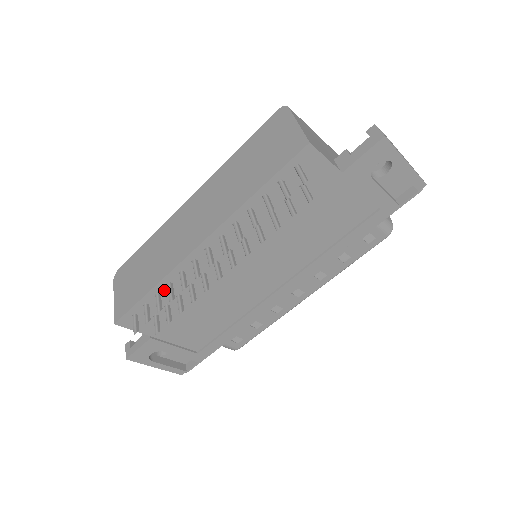
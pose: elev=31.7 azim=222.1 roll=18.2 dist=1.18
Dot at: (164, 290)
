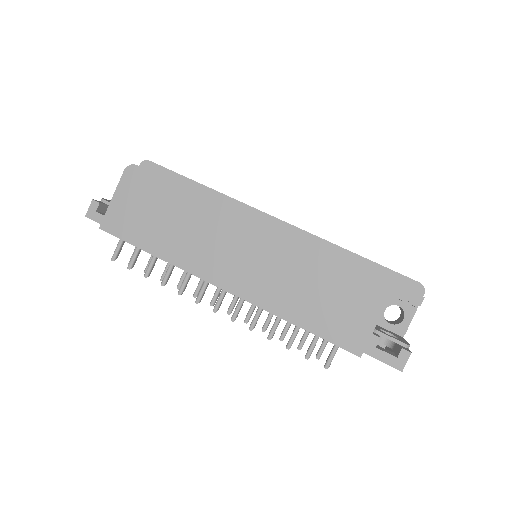
Dot at: occluded
